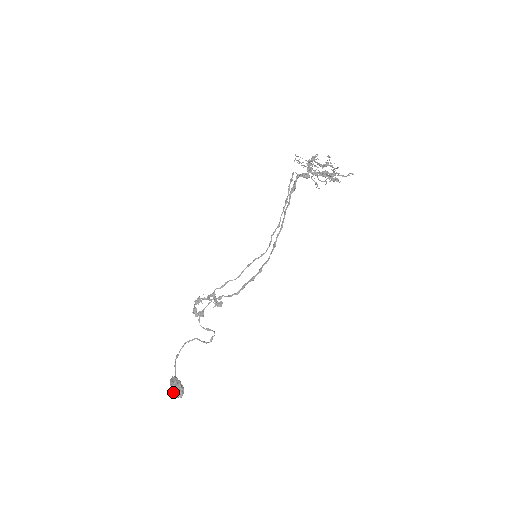
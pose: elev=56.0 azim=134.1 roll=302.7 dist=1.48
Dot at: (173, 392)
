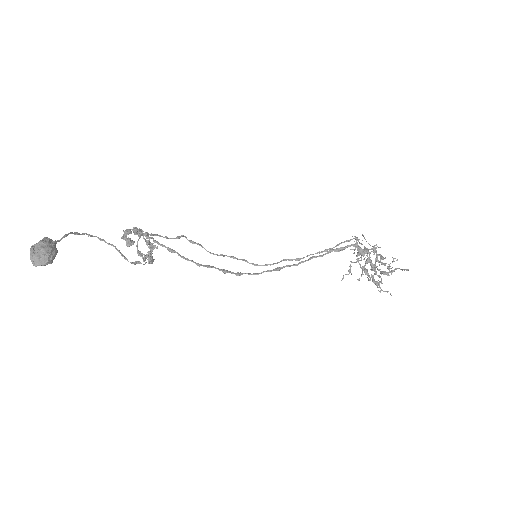
Dot at: (36, 249)
